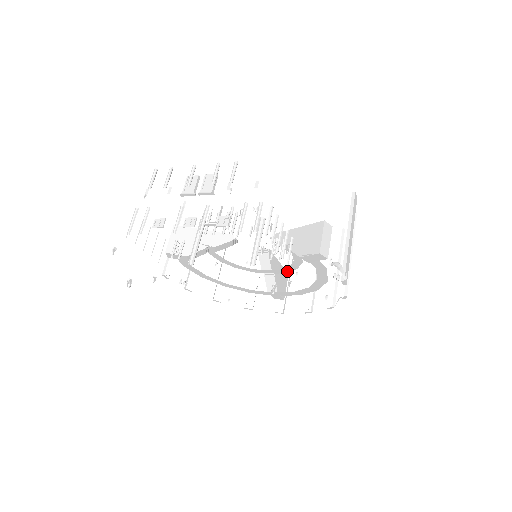
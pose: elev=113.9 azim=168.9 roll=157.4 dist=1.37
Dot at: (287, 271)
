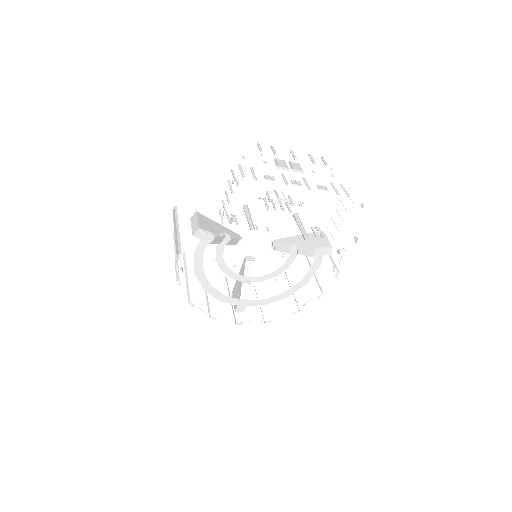
Dot at: (265, 279)
